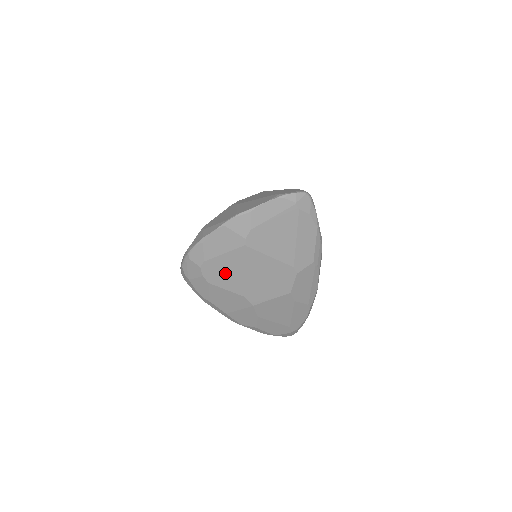
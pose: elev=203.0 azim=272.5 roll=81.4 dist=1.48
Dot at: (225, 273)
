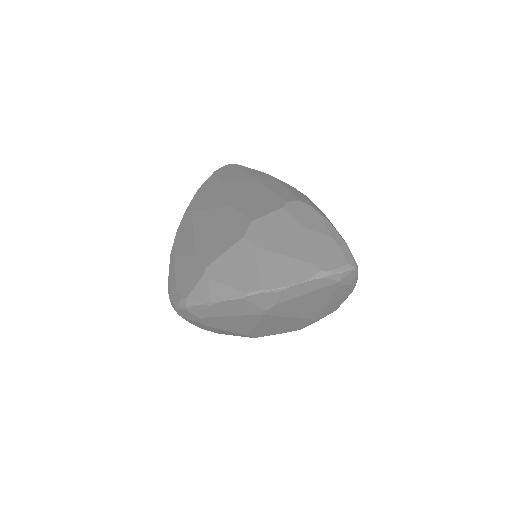
Dot at: (230, 324)
